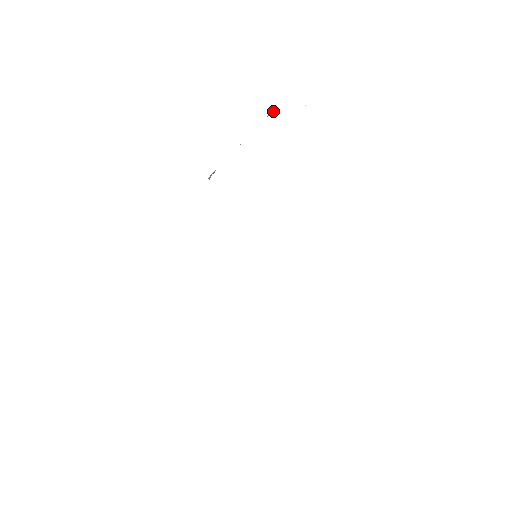
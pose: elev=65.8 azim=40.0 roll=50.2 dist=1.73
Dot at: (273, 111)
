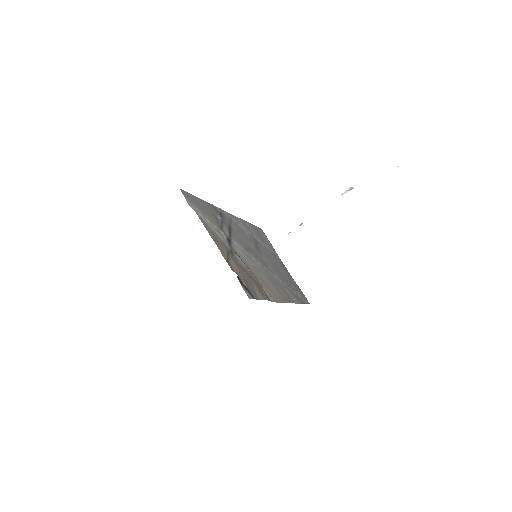
Dot at: occluded
